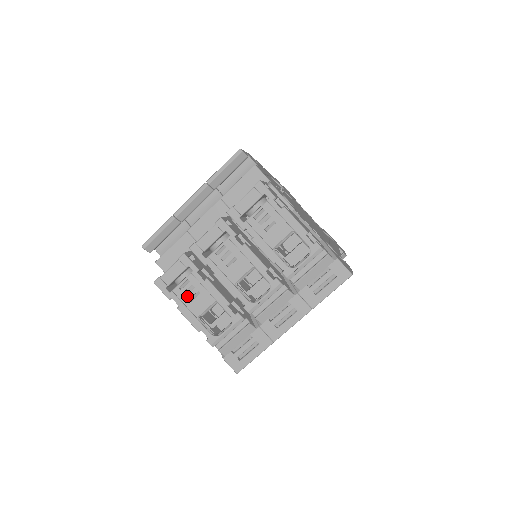
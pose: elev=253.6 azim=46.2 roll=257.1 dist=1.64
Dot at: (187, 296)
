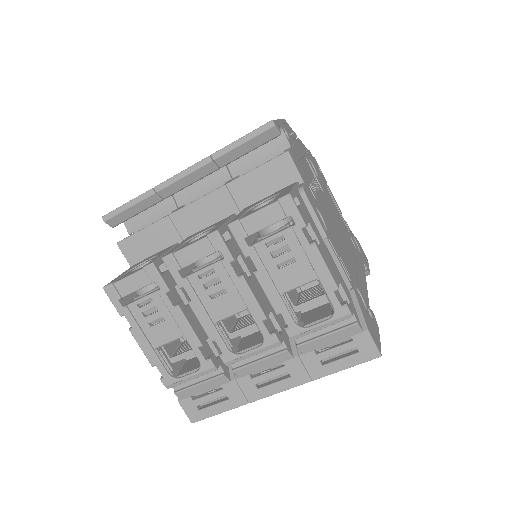
Dot at: (146, 318)
